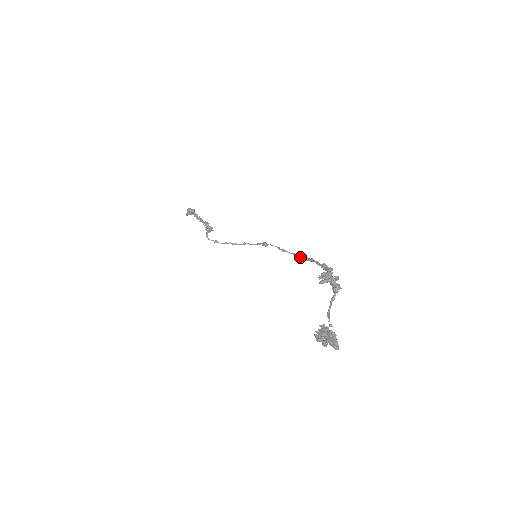
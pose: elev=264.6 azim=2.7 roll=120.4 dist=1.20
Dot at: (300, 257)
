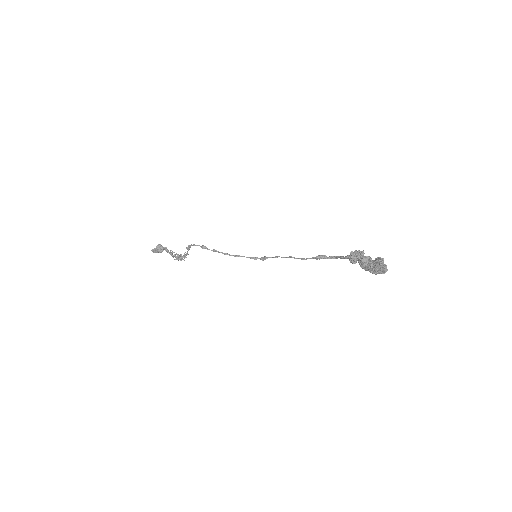
Dot at: (318, 255)
